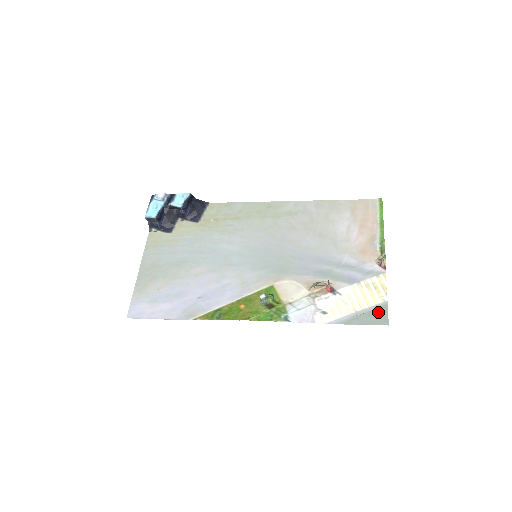
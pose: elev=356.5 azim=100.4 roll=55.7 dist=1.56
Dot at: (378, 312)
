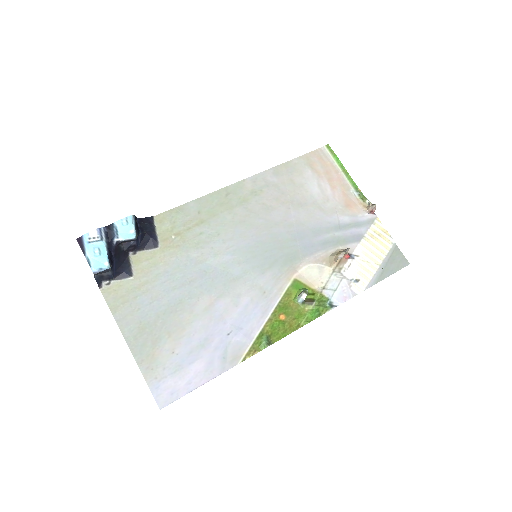
Dot at: (395, 256)
